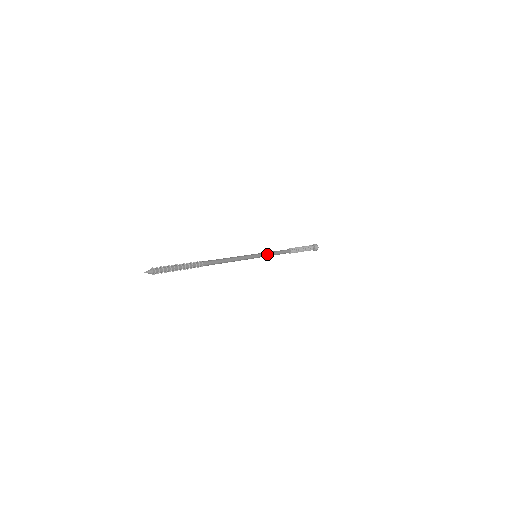
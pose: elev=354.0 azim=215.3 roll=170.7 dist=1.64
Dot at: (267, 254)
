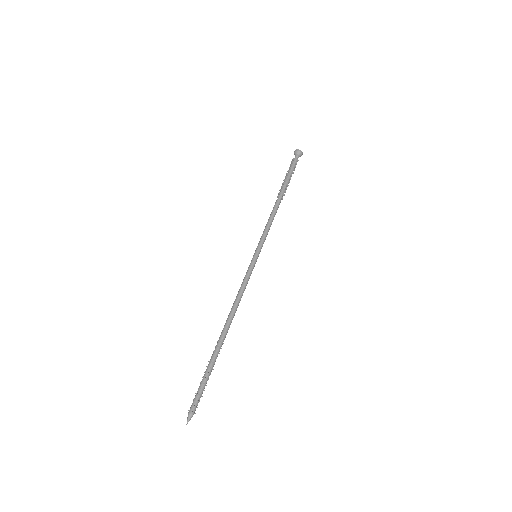
Dot at: occluded
